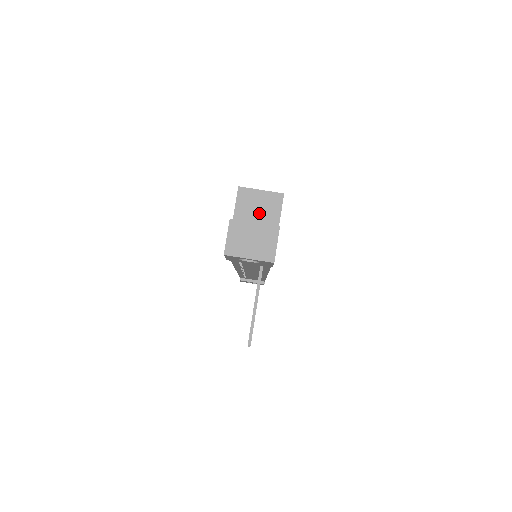
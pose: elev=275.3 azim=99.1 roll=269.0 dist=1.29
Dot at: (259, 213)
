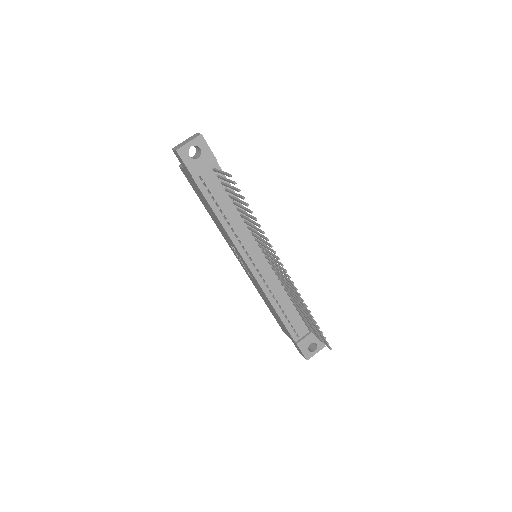
Dot at: occluded
